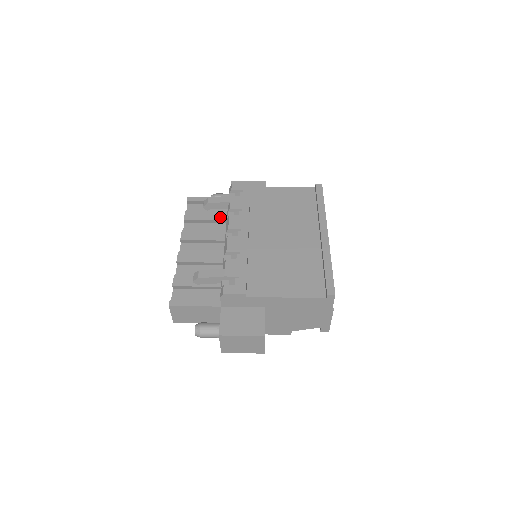
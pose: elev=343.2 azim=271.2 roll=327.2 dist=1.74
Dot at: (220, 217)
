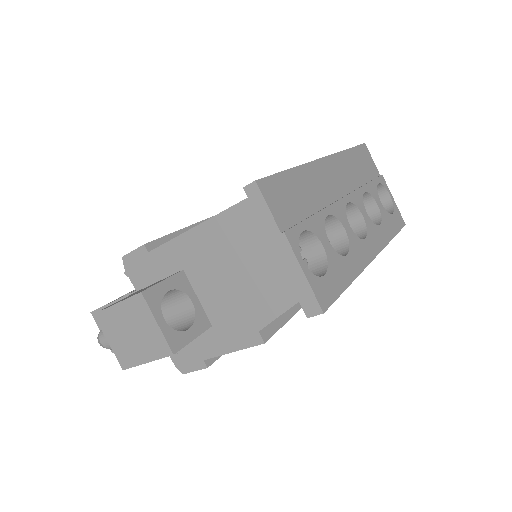
Dot at: occluded
